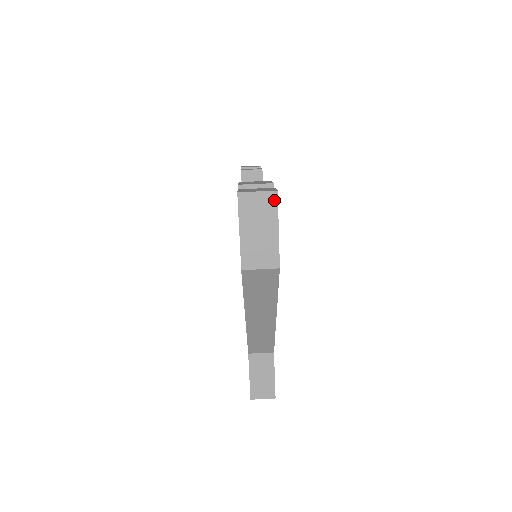
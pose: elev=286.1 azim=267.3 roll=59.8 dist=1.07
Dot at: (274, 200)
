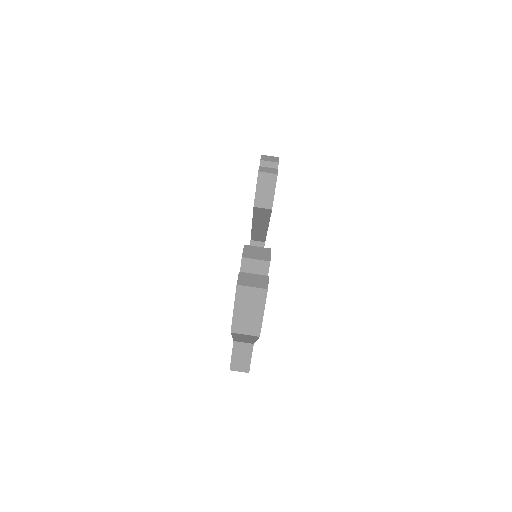
Dot at: (264, 295)
